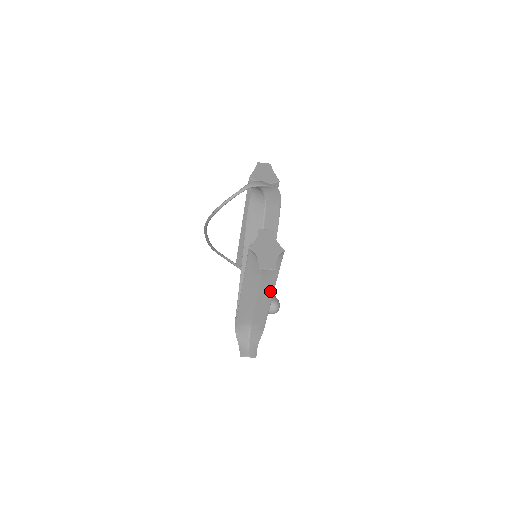
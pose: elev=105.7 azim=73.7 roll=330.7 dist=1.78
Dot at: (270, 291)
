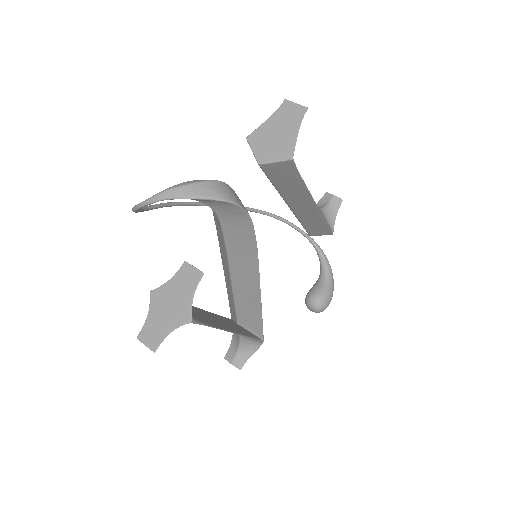
Dot at: occluded
